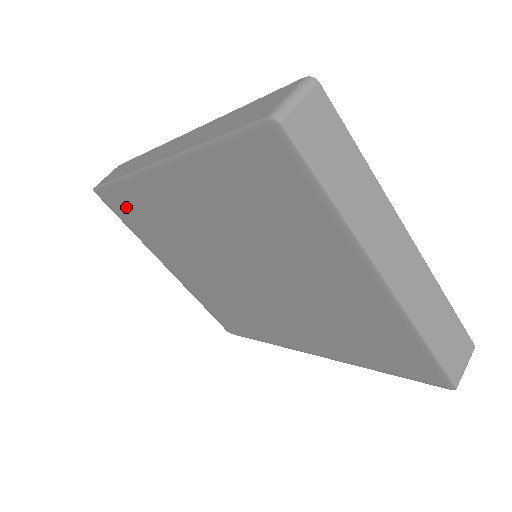
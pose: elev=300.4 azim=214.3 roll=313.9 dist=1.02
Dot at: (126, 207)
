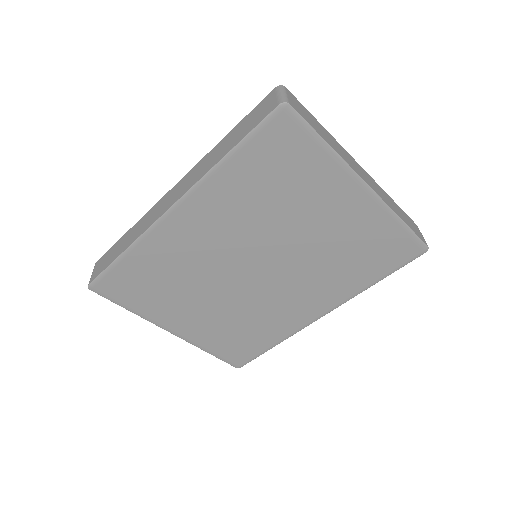
Dot at: (130, 281)
